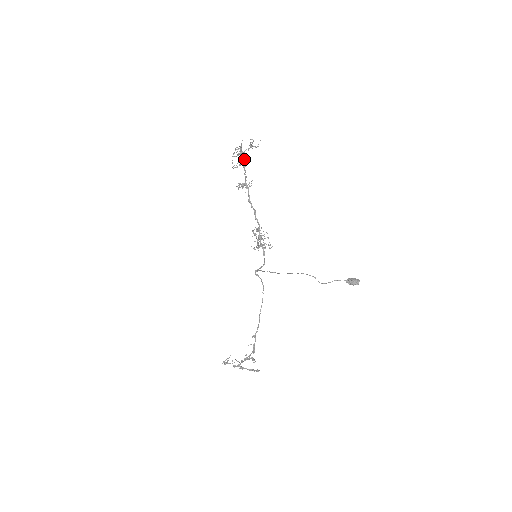
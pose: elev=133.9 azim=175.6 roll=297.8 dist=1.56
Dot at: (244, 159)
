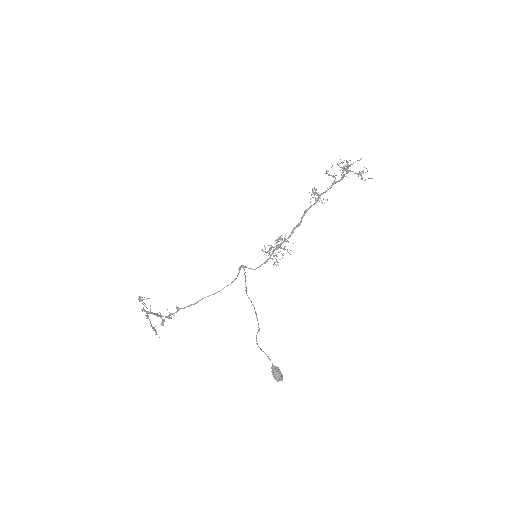
Dot at: (342, 176)
